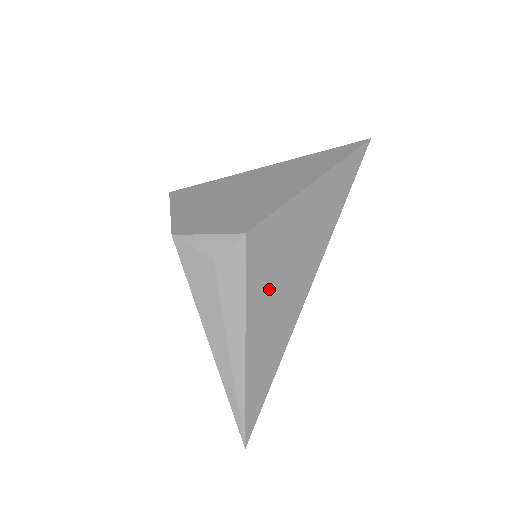
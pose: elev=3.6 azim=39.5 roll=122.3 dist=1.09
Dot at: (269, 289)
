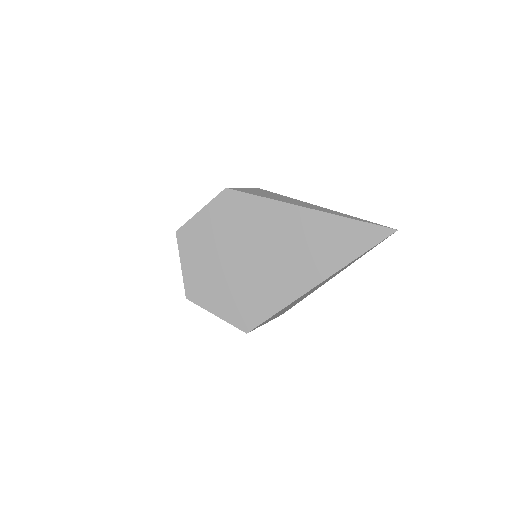
Dot at: occluded
